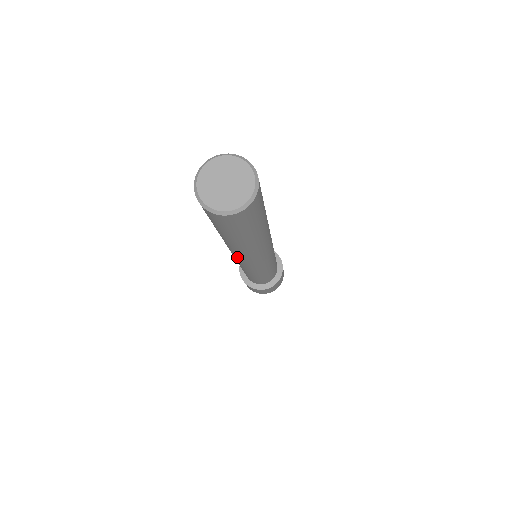
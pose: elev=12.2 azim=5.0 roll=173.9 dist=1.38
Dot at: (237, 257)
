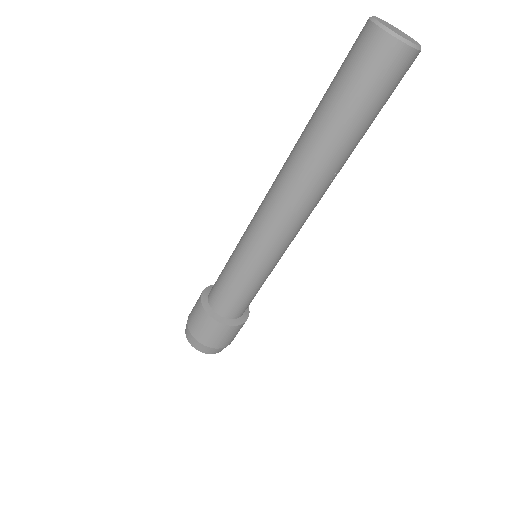
Dot at: (295, 205)
